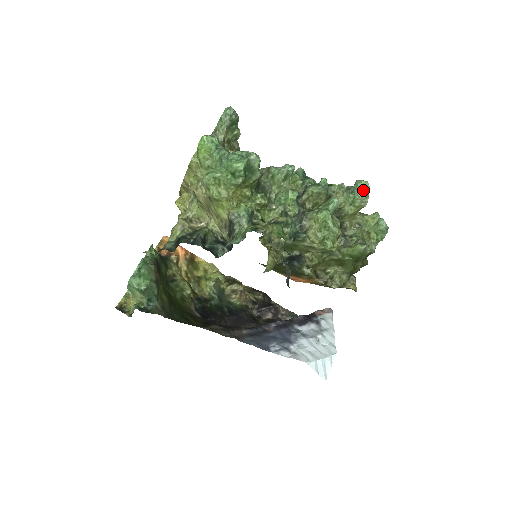
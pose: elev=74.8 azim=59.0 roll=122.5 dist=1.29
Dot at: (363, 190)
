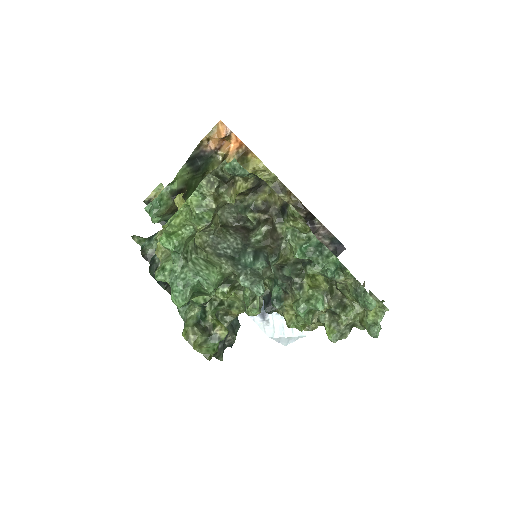
Dot at: (366, 306)
